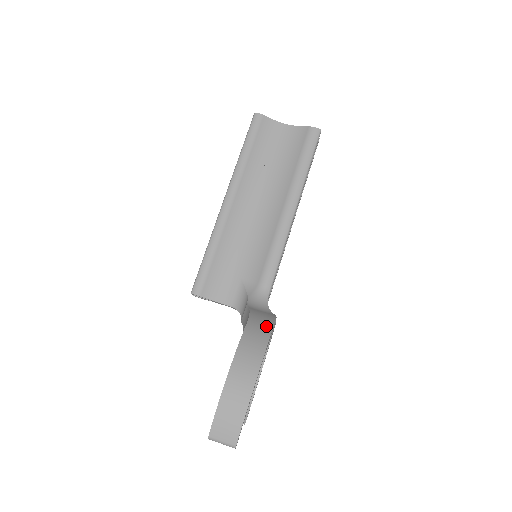
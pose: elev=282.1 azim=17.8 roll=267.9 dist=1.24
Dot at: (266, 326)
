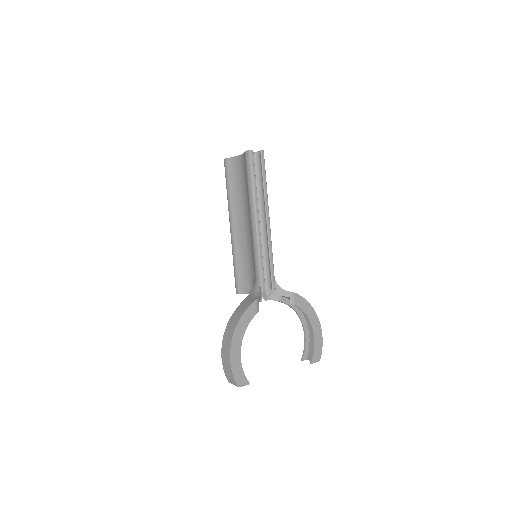
Dot at: (242, 310)
